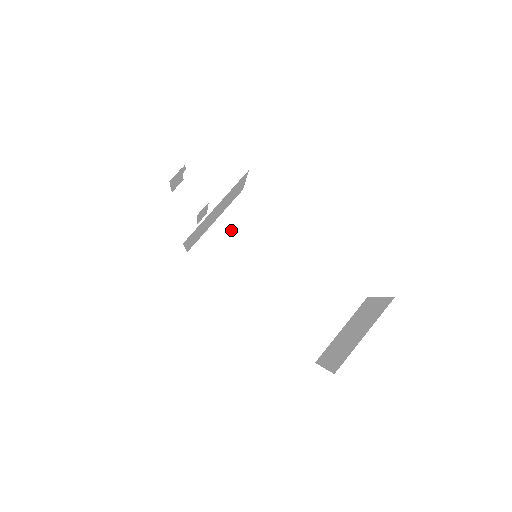
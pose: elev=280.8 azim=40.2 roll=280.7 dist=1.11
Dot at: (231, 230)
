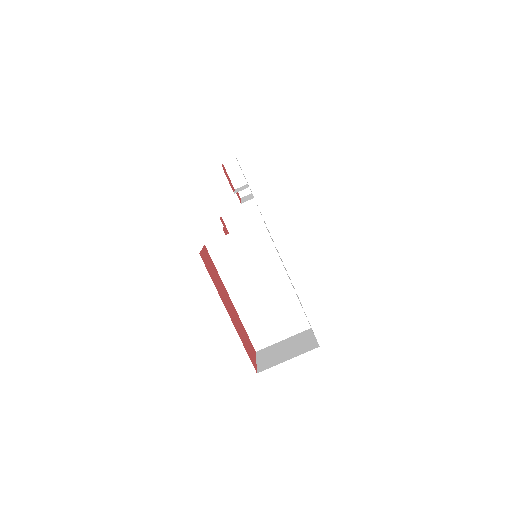
Dot at: (241, 242)
